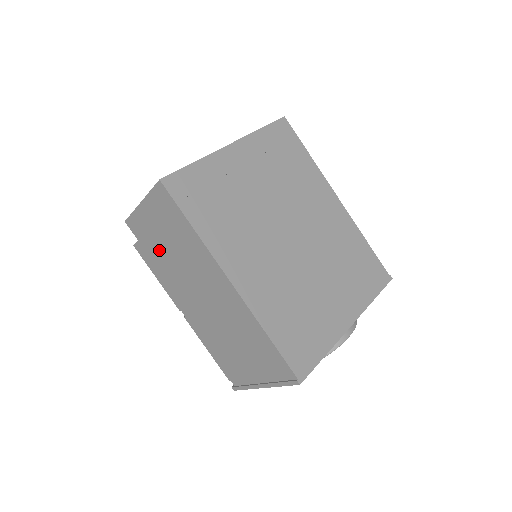
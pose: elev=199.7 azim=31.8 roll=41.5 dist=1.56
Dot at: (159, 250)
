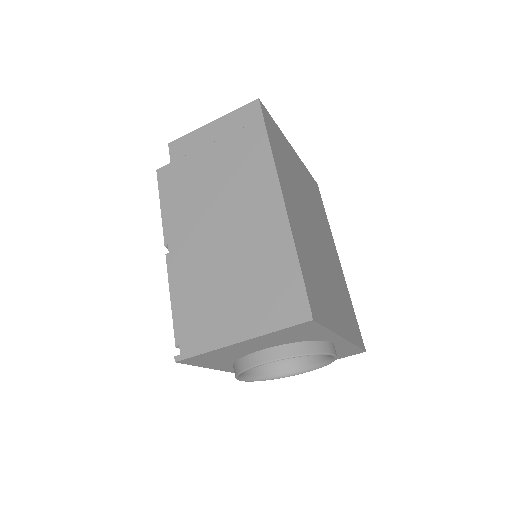
Dot at: (196, 170)
